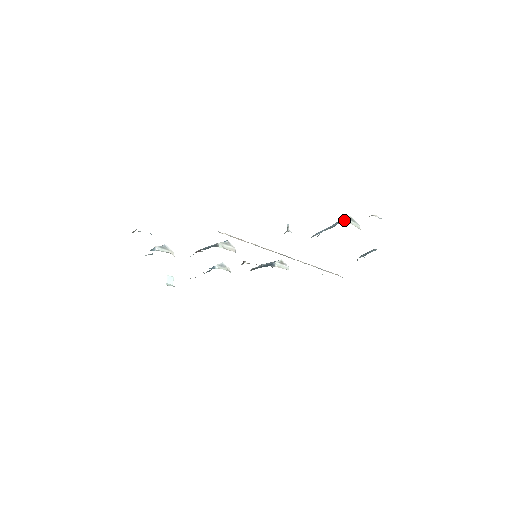
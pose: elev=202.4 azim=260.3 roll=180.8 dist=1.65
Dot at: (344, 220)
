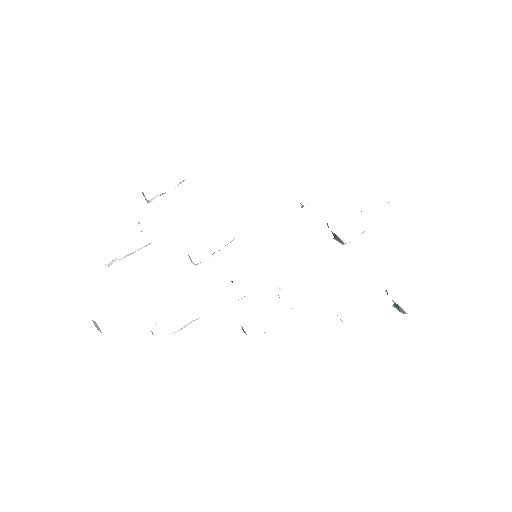
Dot at: occluded
